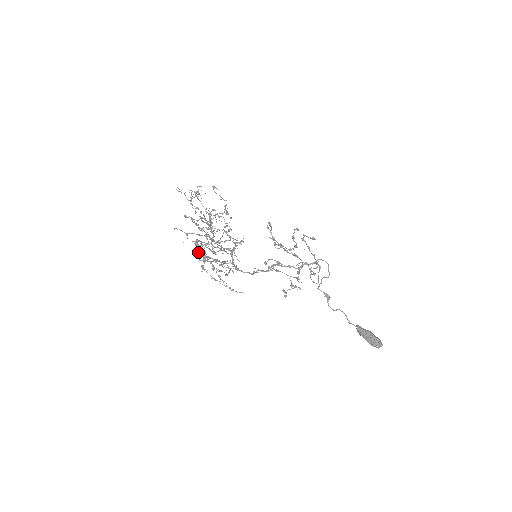
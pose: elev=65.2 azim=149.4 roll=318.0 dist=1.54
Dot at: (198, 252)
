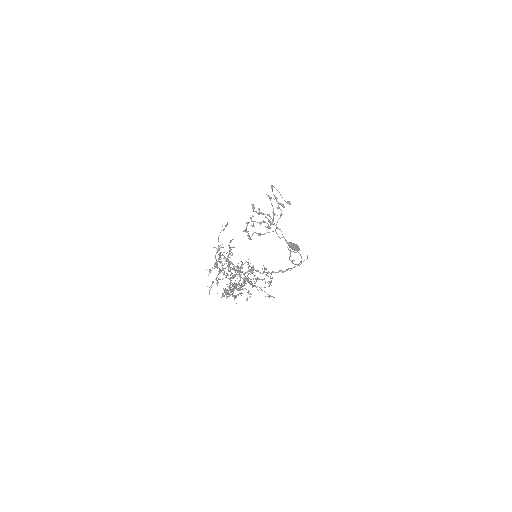
Dot at: occluded
